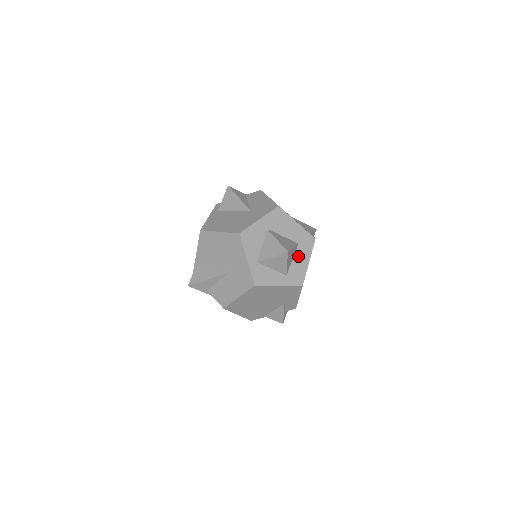
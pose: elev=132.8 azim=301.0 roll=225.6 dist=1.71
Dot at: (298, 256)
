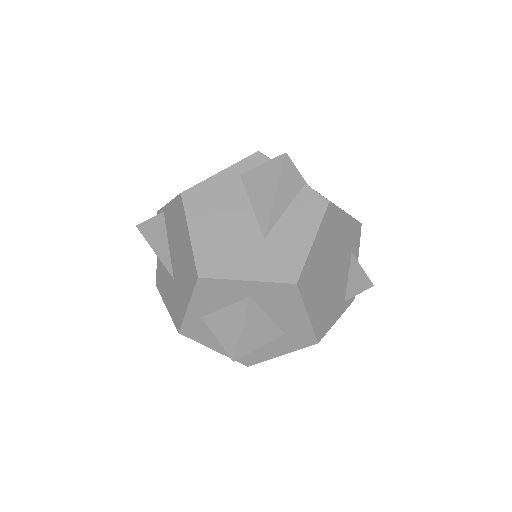
Dot at: (271, 343)
